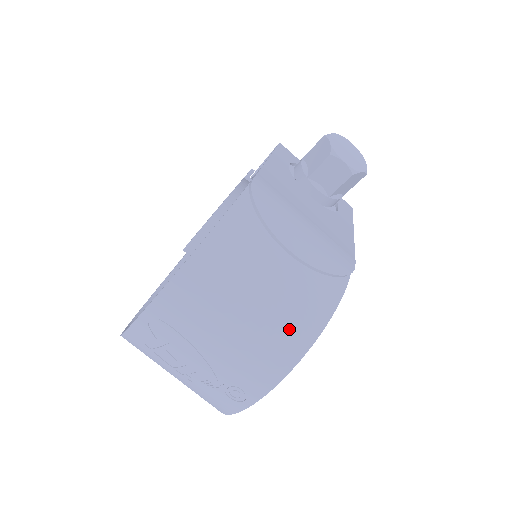
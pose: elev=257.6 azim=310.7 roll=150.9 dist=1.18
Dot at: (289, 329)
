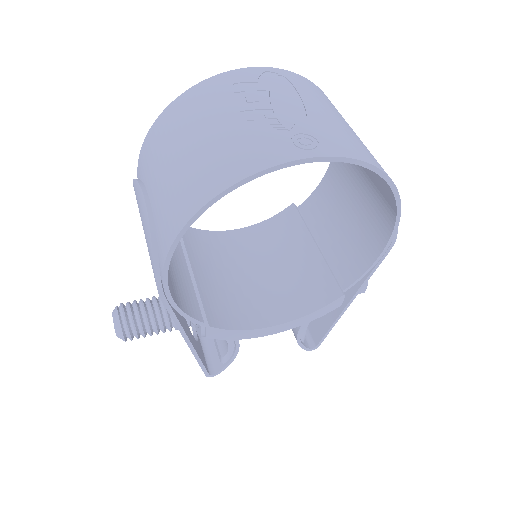
Dot at: (376, 160)
